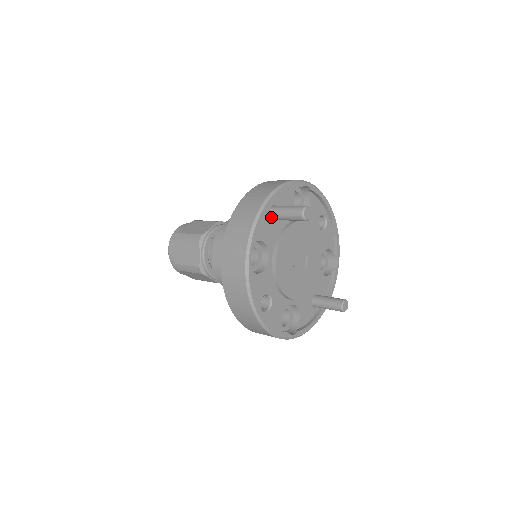
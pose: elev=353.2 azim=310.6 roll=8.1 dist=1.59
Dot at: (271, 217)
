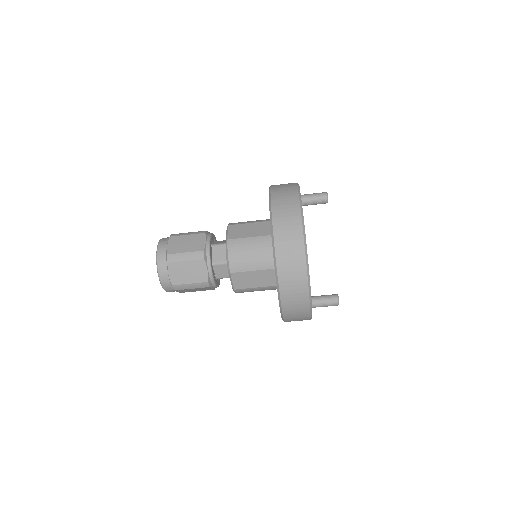
Dot at: occluded
